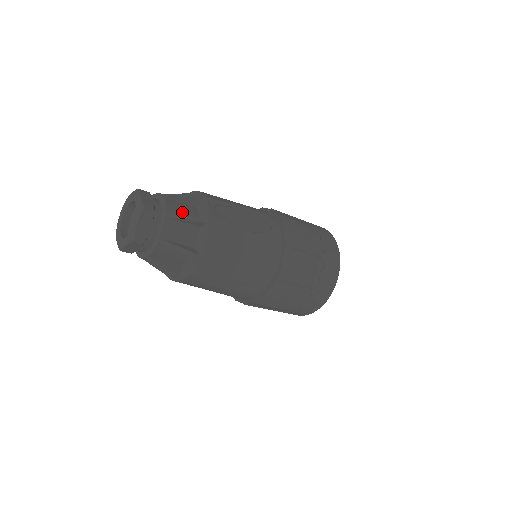
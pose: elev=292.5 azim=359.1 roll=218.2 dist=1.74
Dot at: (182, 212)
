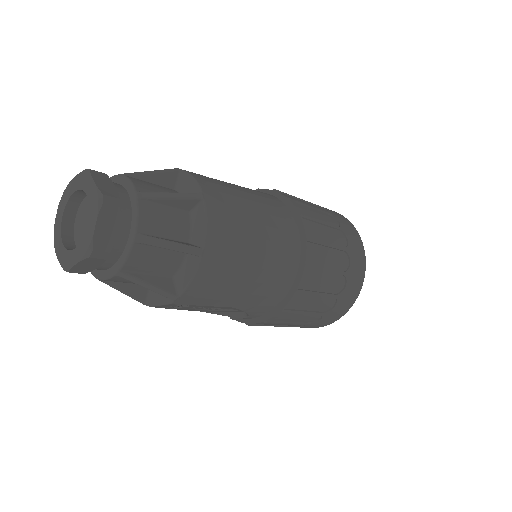
Dot at: occluded
